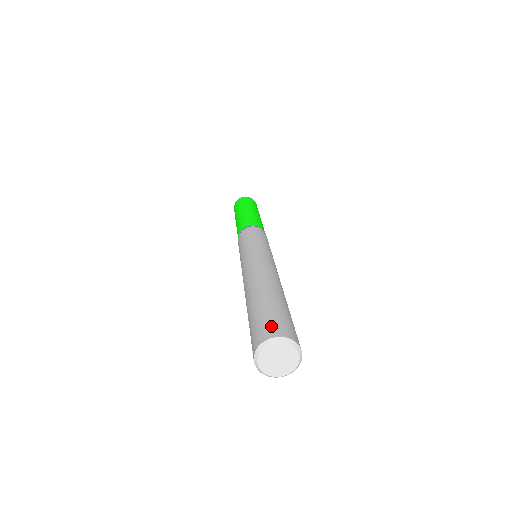
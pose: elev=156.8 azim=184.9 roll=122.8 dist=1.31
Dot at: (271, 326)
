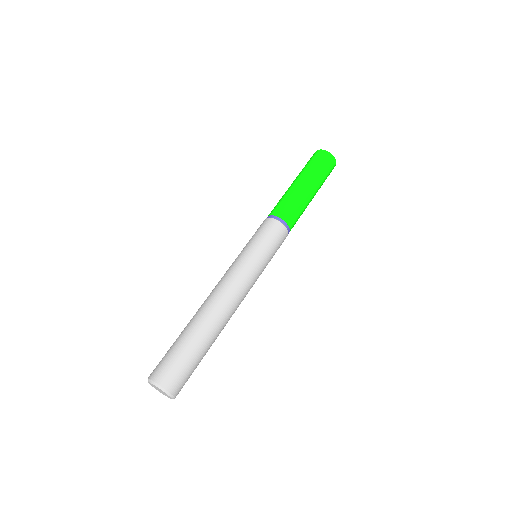
Dot at: (161, 368)
